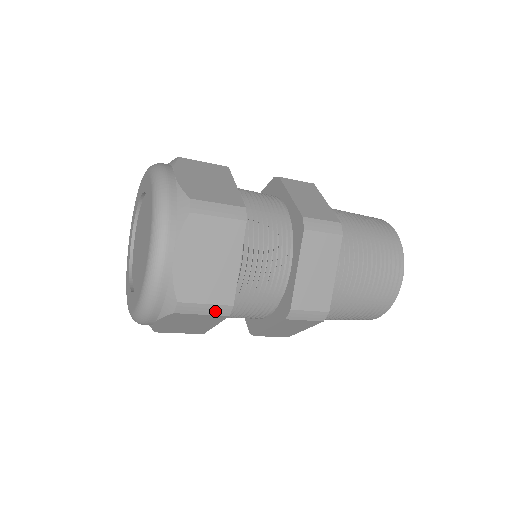
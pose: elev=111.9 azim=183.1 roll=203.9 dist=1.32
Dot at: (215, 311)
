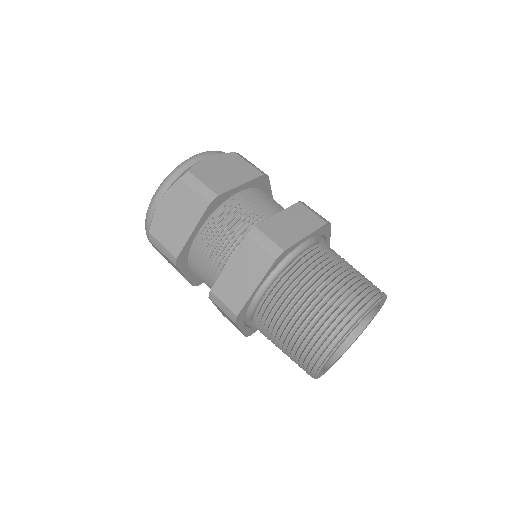
Dot at: (168, 255)
